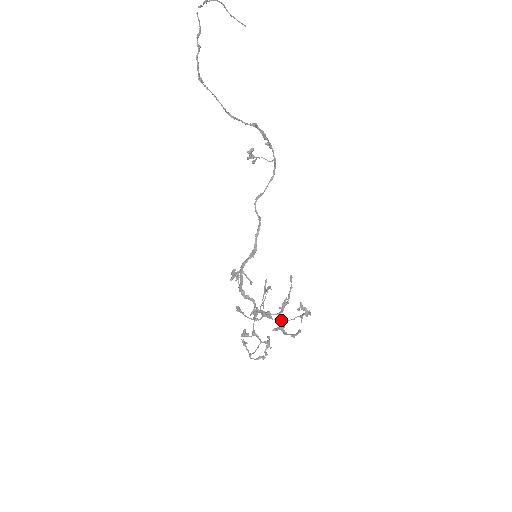
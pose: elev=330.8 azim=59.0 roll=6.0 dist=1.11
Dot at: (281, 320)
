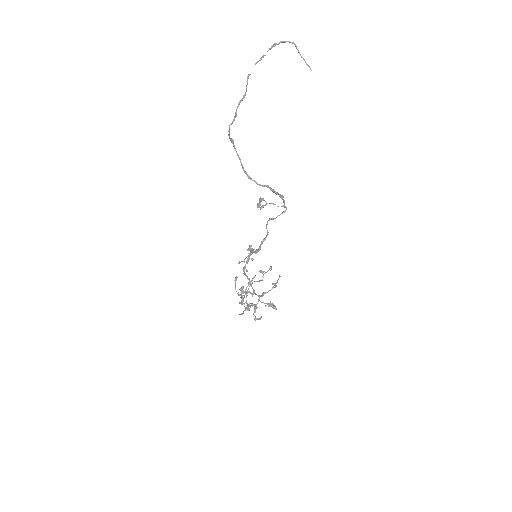
Dot at: (258, 301)
